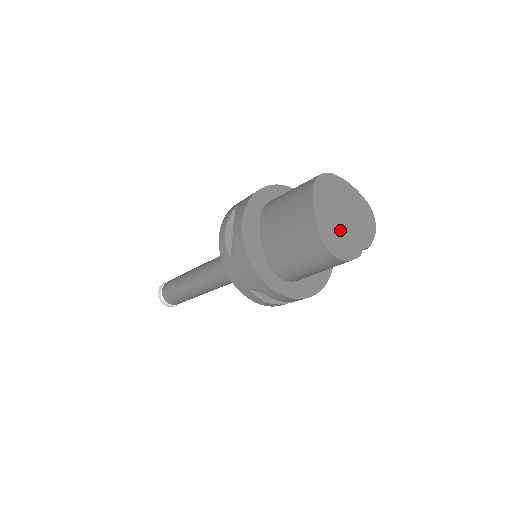
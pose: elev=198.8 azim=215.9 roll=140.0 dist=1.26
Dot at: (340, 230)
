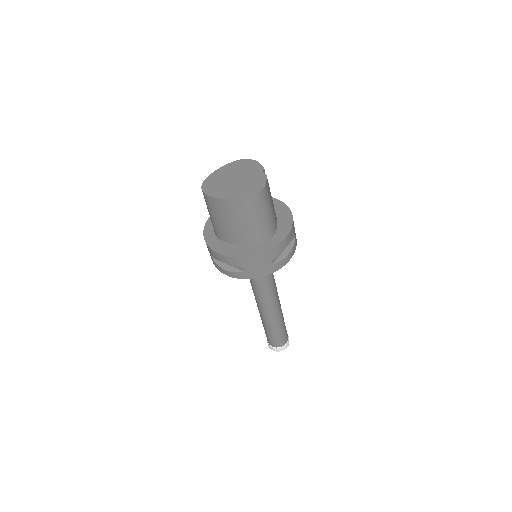
Dot at: (243, 185)
